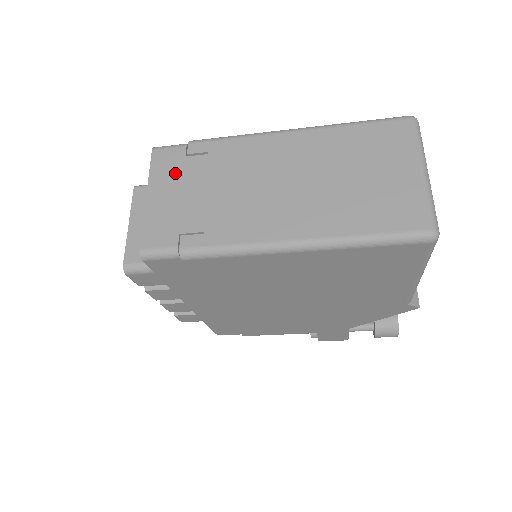
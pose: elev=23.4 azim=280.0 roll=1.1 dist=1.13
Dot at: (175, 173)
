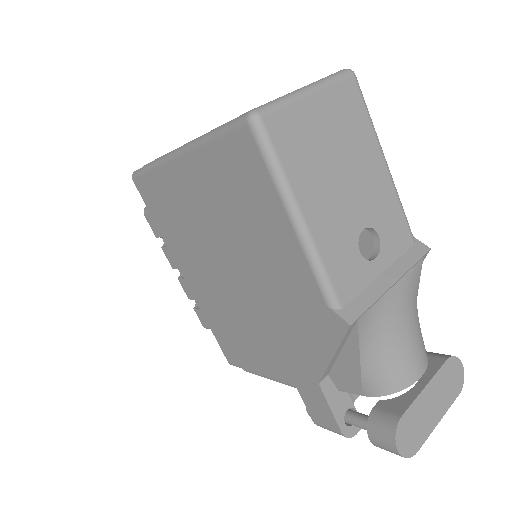
Dot at: occluded
